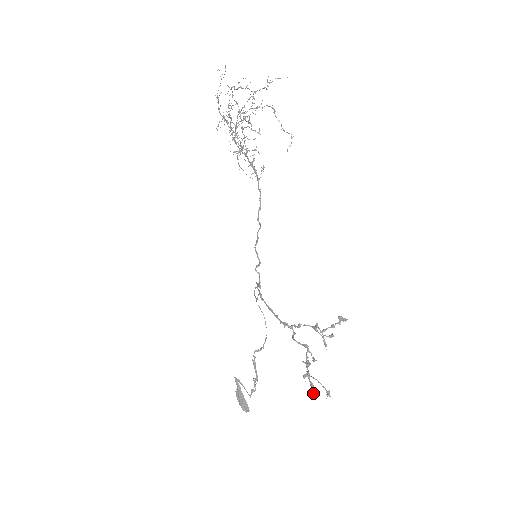
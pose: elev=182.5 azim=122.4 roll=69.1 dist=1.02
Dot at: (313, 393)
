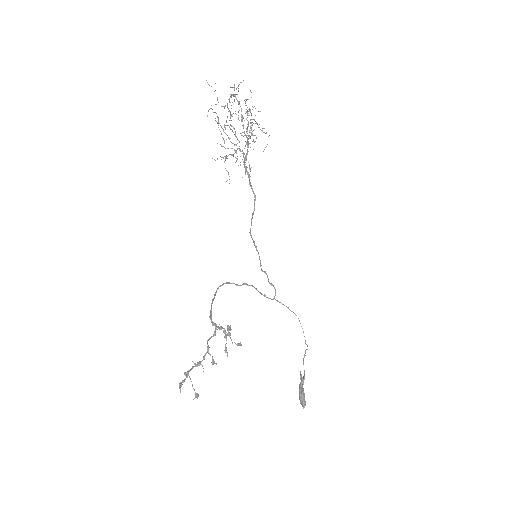
Dot at: (180, 390)
